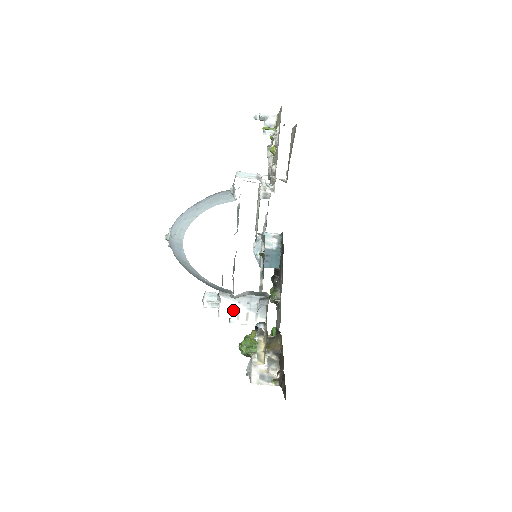
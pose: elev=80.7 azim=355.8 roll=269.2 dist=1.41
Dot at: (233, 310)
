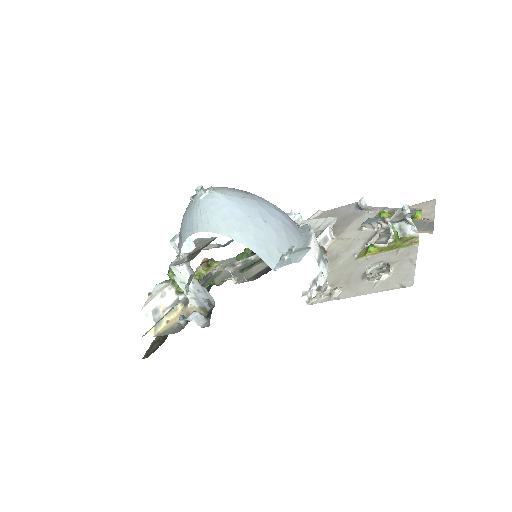
Dot at: (183, 278)
